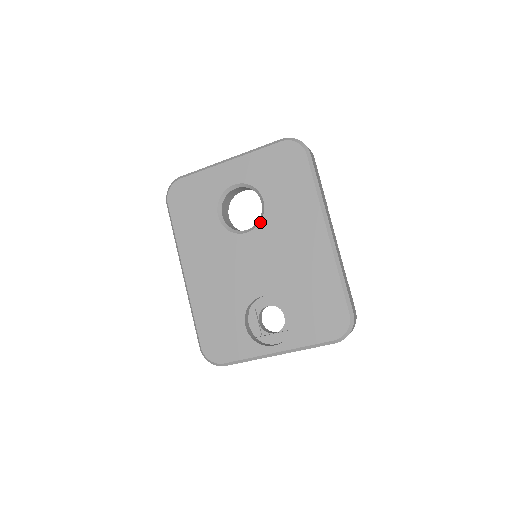
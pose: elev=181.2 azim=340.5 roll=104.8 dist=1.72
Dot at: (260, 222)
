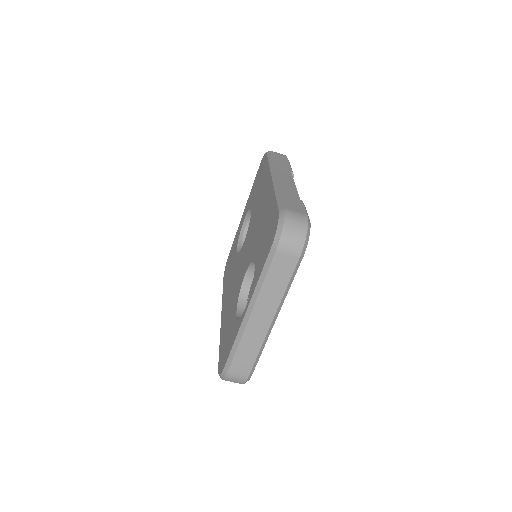
Dot at: (249, 225)
